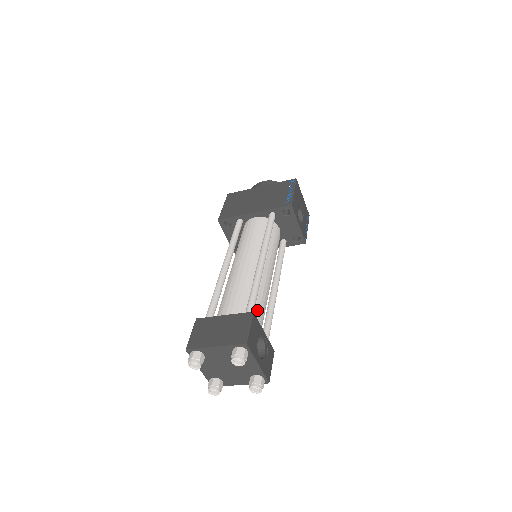
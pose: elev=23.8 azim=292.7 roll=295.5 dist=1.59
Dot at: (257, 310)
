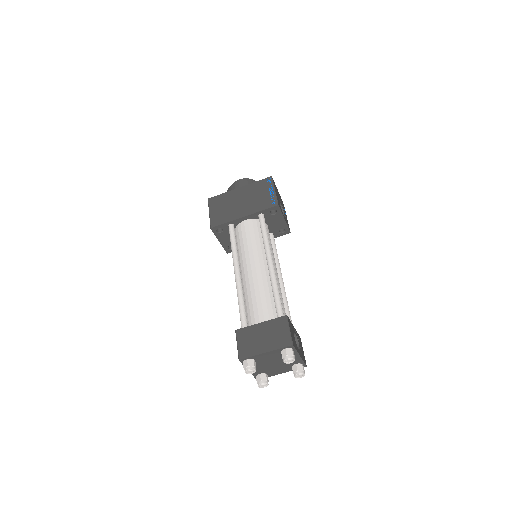
Dot at: occluded
